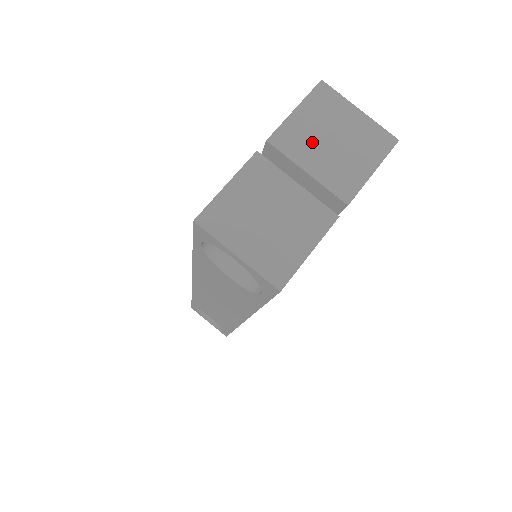
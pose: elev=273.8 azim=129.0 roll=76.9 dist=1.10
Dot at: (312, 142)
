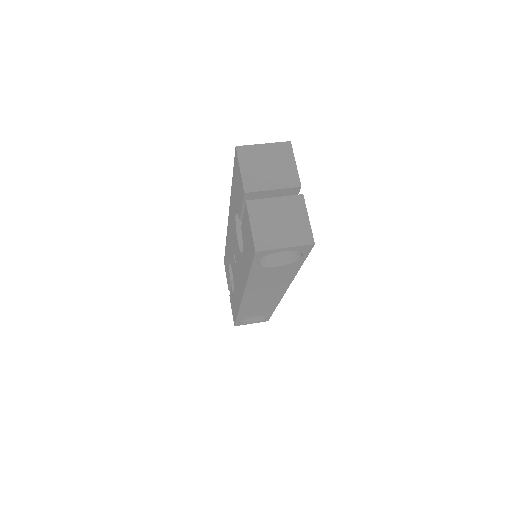
Dot at: (261, 176)
